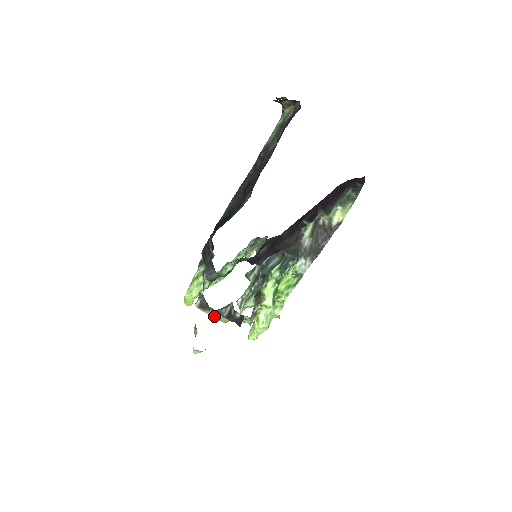
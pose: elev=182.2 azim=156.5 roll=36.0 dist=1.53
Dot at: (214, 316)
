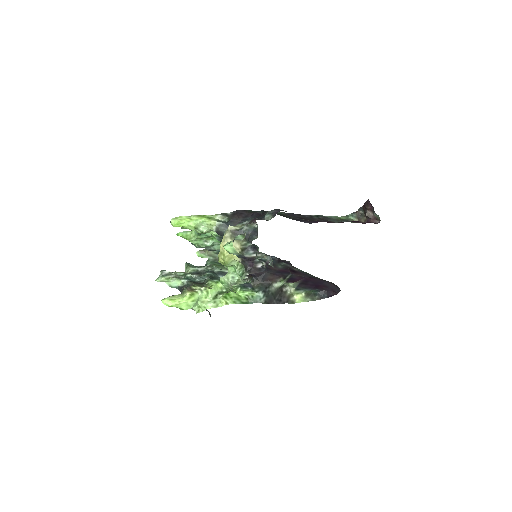
Dot at: occluded
